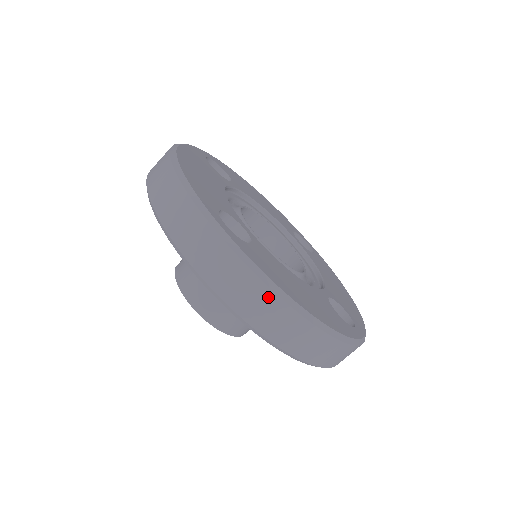
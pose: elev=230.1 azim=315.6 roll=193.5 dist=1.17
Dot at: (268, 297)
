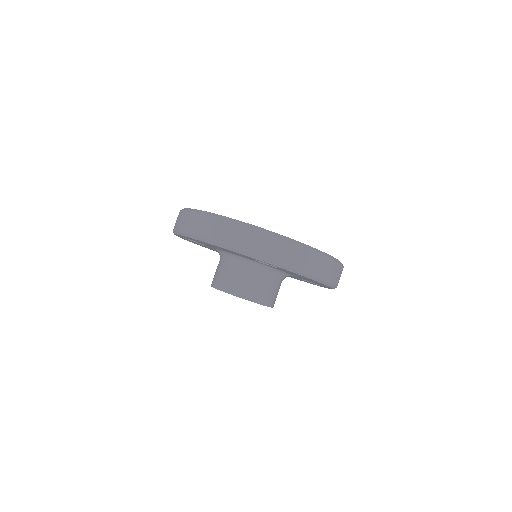
Dot at: (321, 258)
